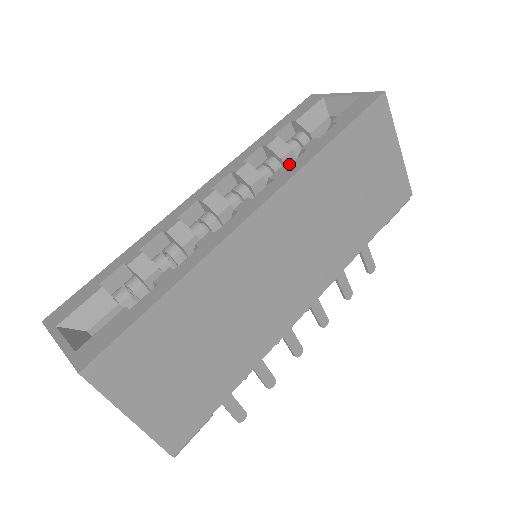
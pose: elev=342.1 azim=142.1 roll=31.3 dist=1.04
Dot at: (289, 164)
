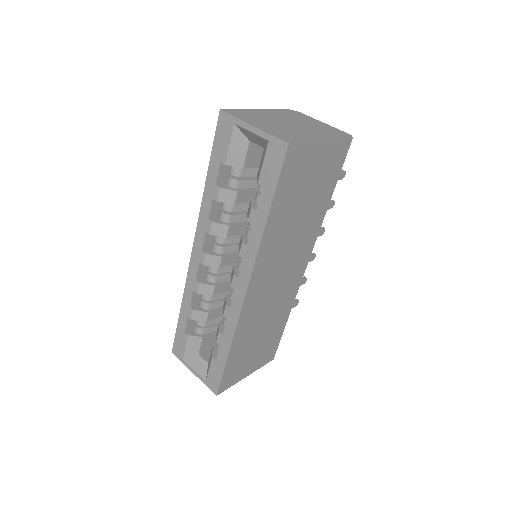
Dot at: (241, 199)
